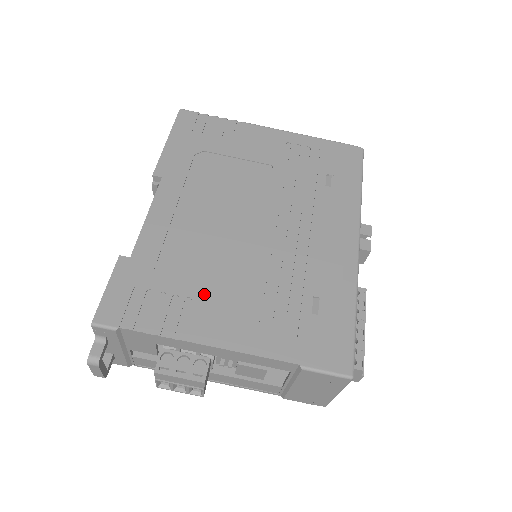
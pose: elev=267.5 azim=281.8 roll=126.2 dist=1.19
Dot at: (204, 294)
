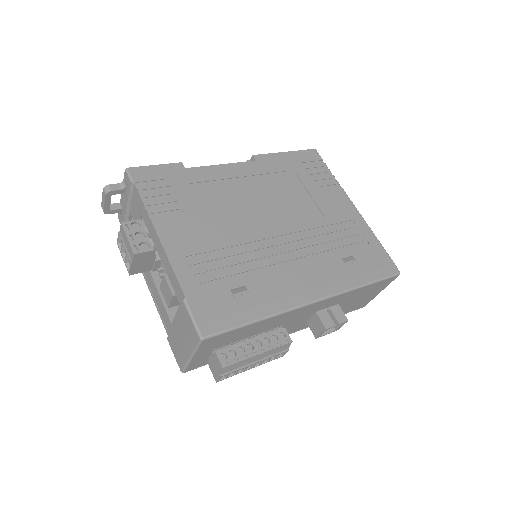
Dot at: (192, 218)
